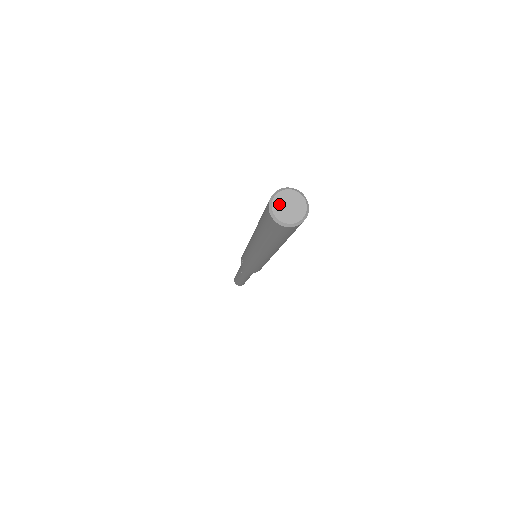
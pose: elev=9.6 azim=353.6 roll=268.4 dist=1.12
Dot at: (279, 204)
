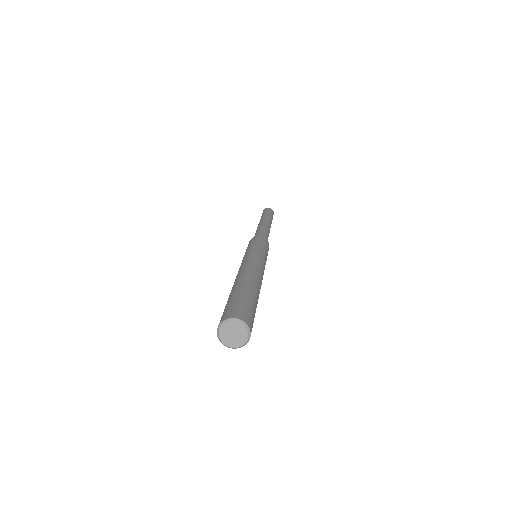
Dot at: (226, 338)
